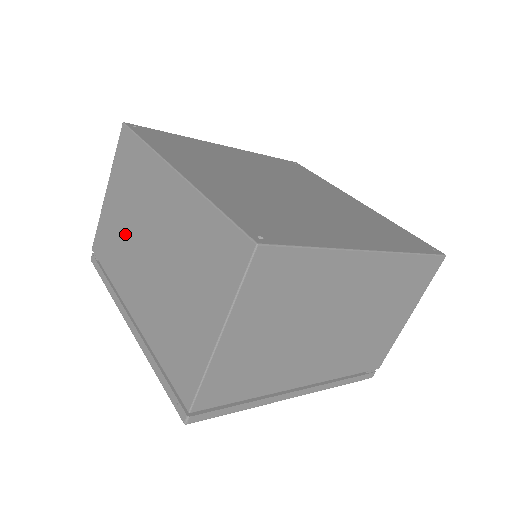
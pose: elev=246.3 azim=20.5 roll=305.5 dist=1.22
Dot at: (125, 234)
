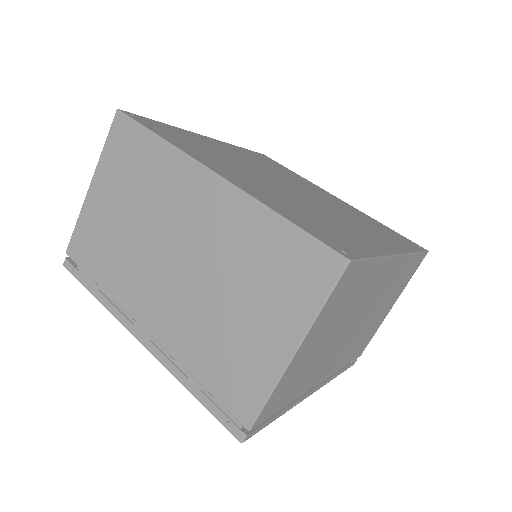
Dot at: (129, 239)
